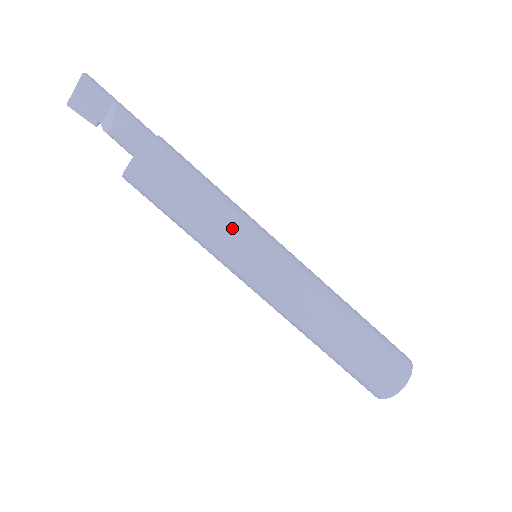
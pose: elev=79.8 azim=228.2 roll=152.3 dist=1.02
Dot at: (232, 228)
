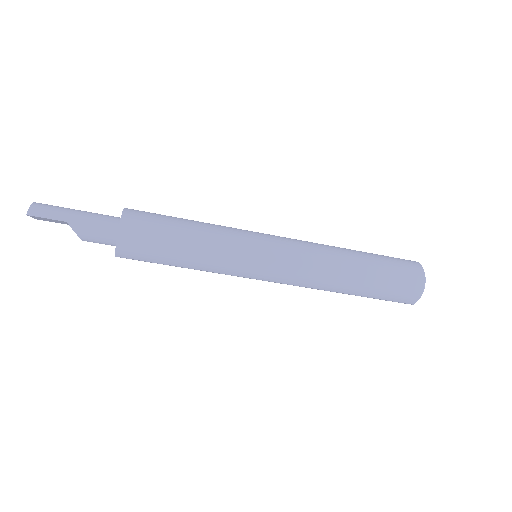
Dot at: (223, 267)
